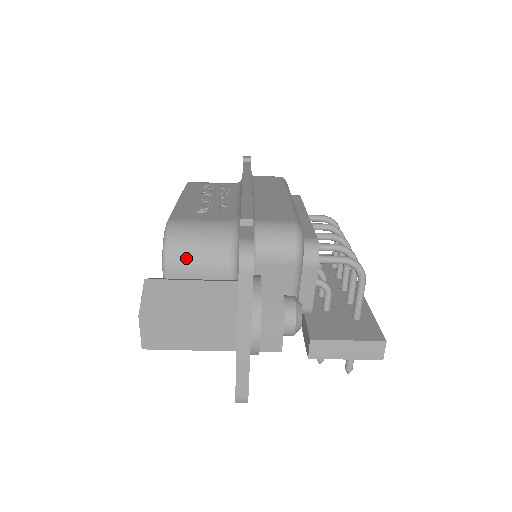
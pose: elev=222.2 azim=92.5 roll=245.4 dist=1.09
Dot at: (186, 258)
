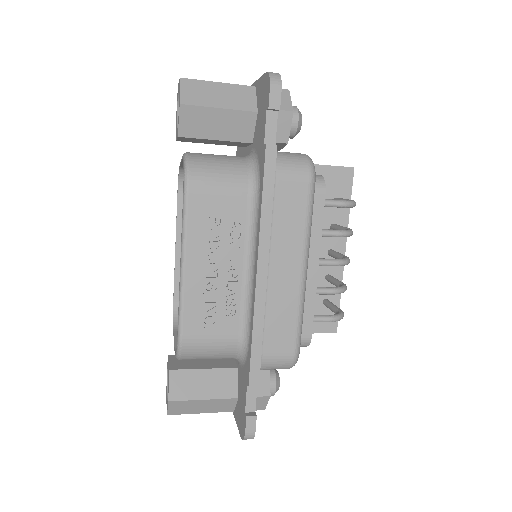
Dot at: occluded
